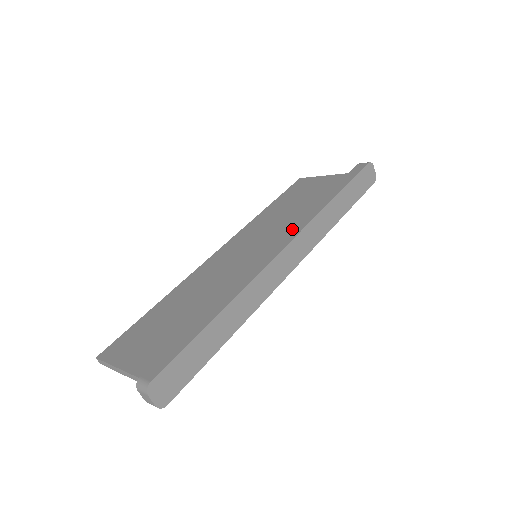
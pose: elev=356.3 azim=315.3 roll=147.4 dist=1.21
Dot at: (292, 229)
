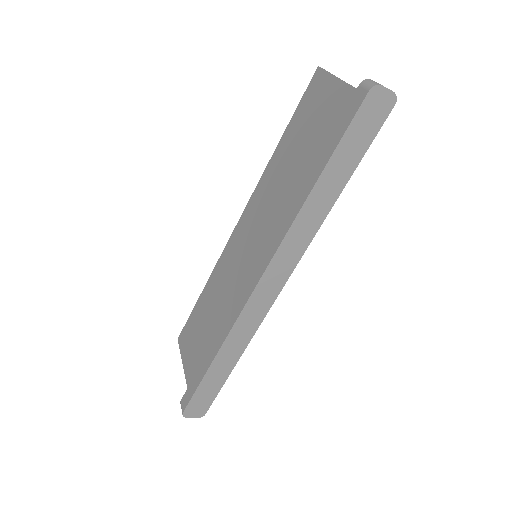
Dot at: (269, 246)
